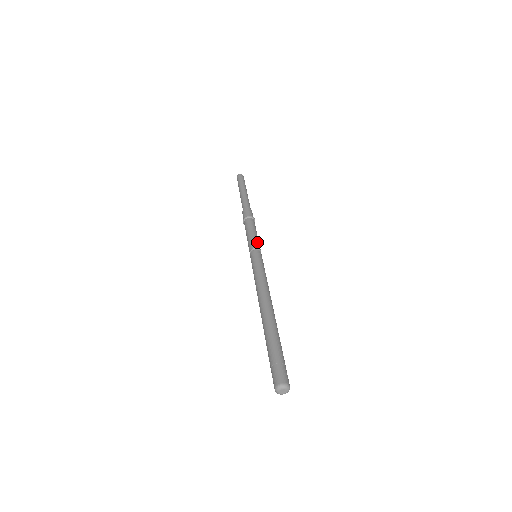
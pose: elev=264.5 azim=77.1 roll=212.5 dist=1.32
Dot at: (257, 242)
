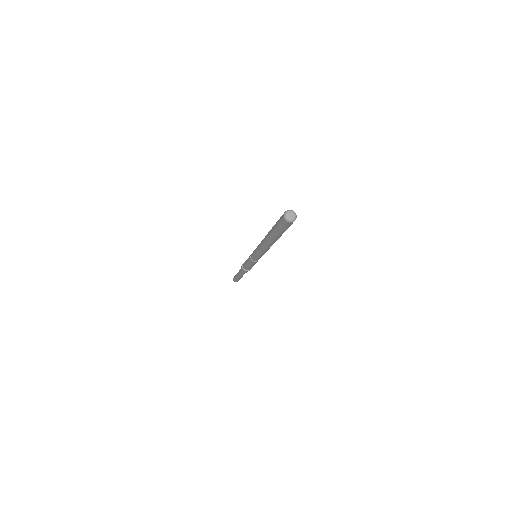
Dot at: occluded
